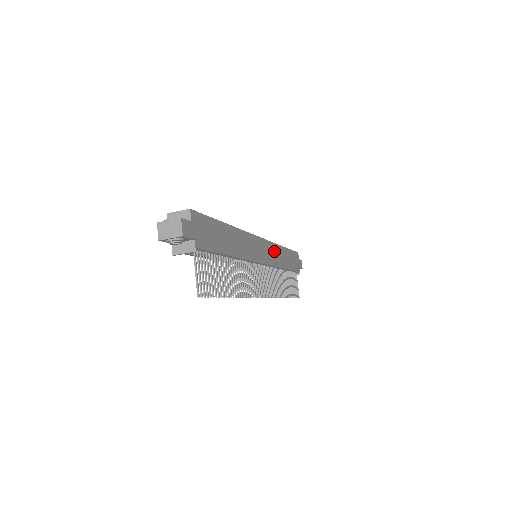
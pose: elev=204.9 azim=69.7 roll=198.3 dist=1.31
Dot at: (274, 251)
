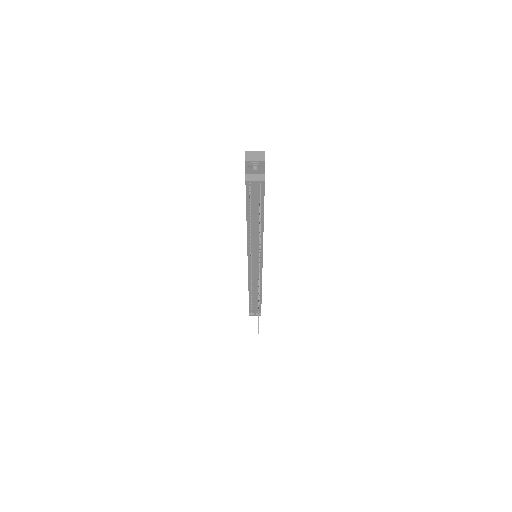
Dot at: occluded
